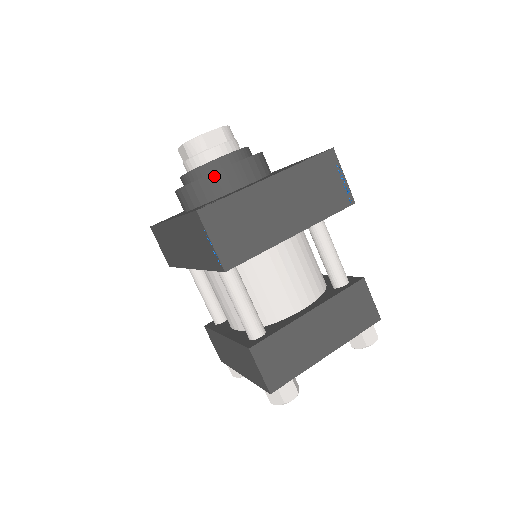
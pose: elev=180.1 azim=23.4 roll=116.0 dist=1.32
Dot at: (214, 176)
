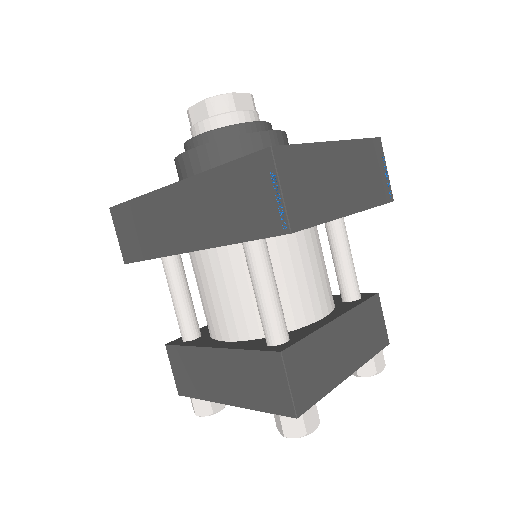
Dot at: (248, 138)
